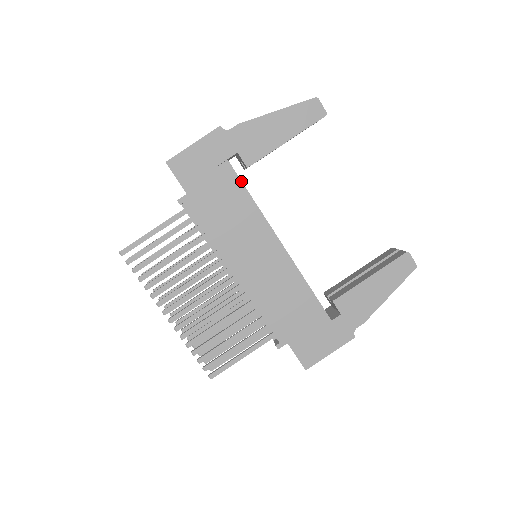
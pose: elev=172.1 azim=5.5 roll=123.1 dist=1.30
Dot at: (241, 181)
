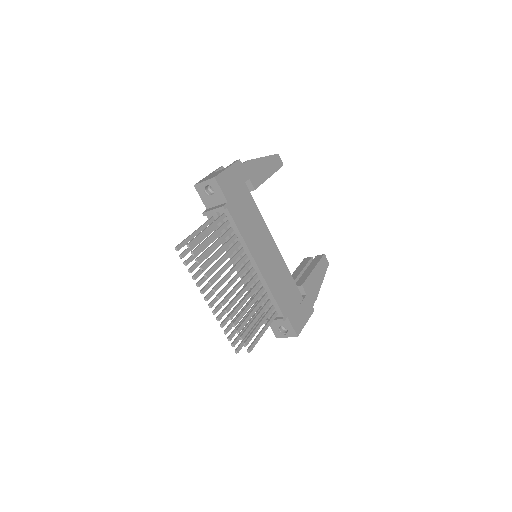
Dot at: occluded
